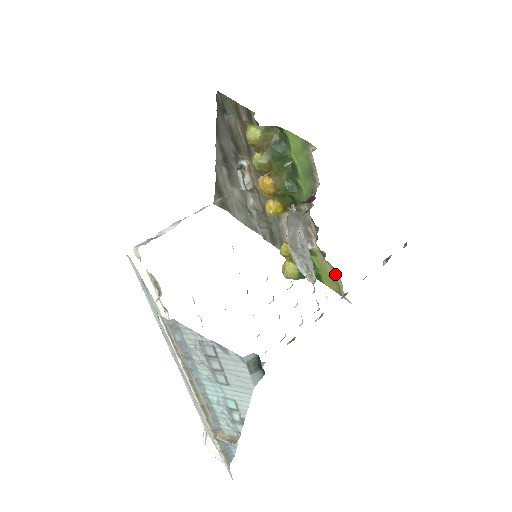
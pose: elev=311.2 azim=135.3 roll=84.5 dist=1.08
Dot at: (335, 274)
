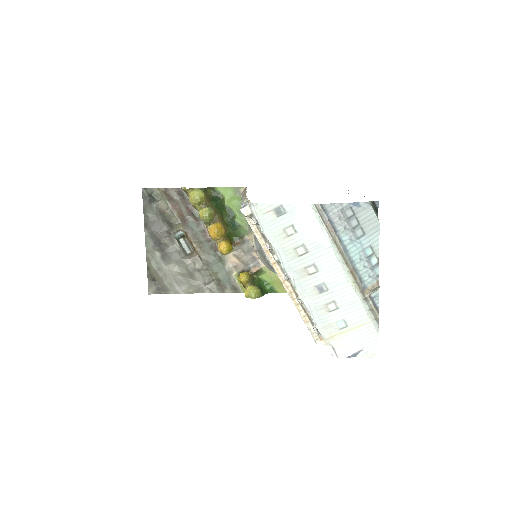
Dot at: occluded
